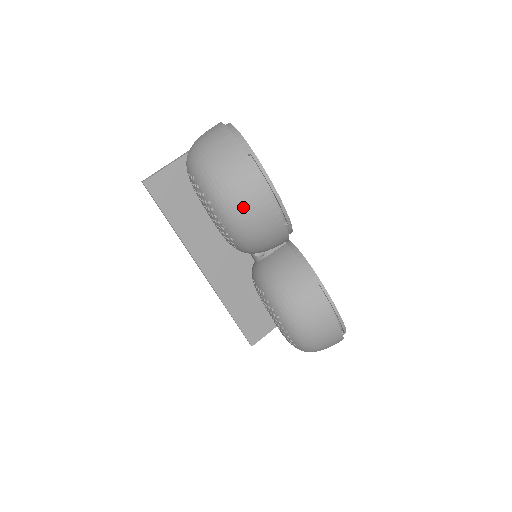
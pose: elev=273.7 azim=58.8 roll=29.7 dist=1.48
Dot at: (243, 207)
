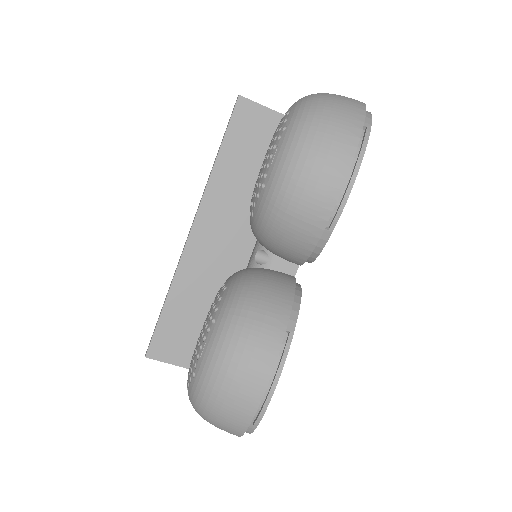
Dot at: (312, 154)
